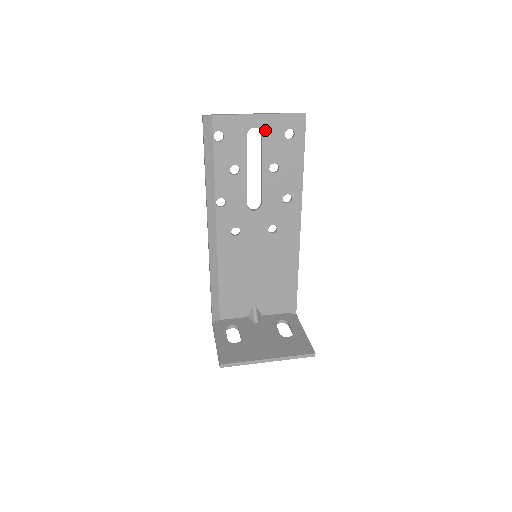
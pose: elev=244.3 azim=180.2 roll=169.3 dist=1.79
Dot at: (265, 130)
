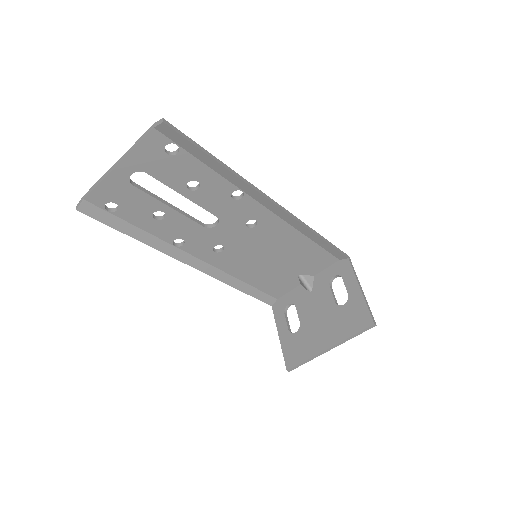
Dot at: (144, 167)
